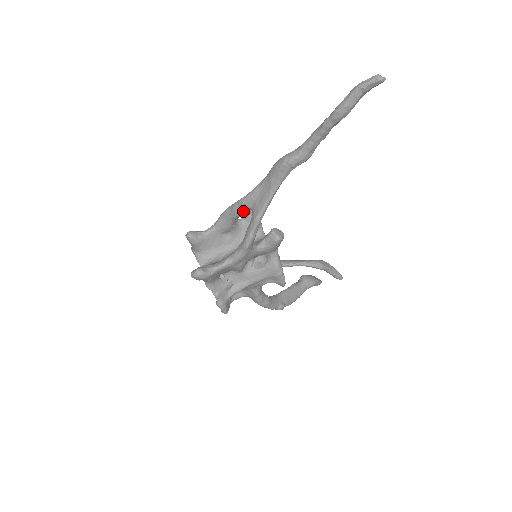
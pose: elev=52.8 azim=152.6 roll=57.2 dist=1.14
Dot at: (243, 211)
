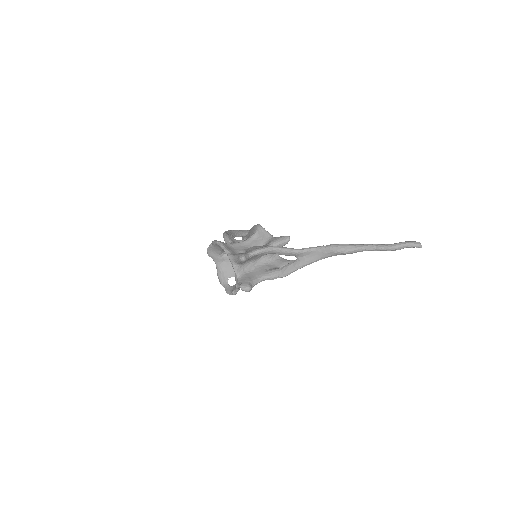
Dot at: (290, 255)
